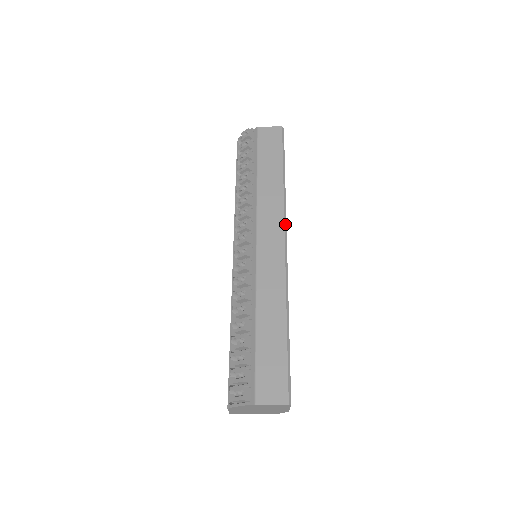
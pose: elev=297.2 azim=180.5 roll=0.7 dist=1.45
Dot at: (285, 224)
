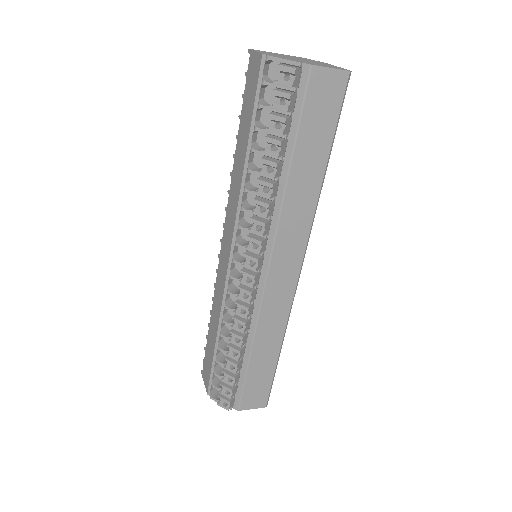
Dot at: (306, 247)
